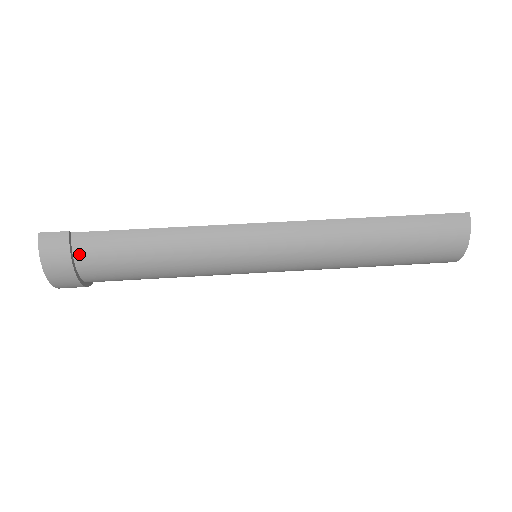
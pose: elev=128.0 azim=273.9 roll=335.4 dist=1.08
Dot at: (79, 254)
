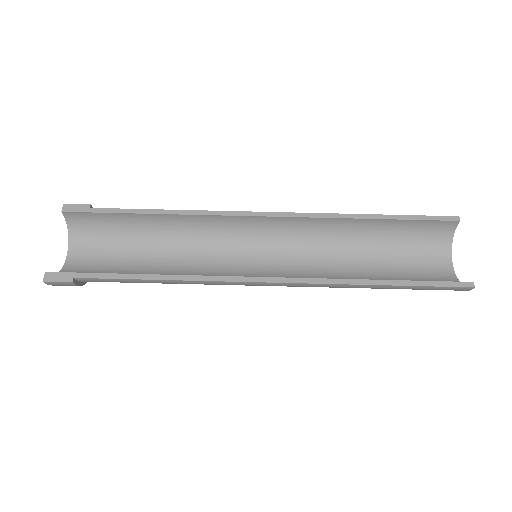
Dot at: occluded
